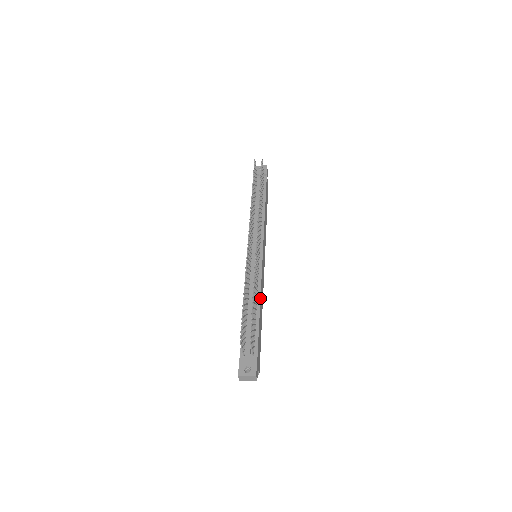
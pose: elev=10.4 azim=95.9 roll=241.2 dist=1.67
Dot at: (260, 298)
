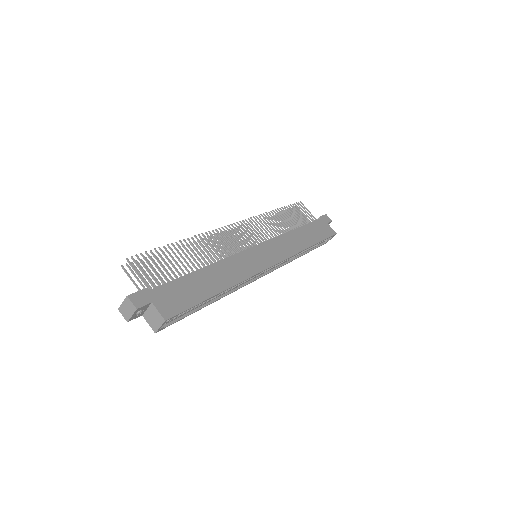
Dot at: (213, 263)
